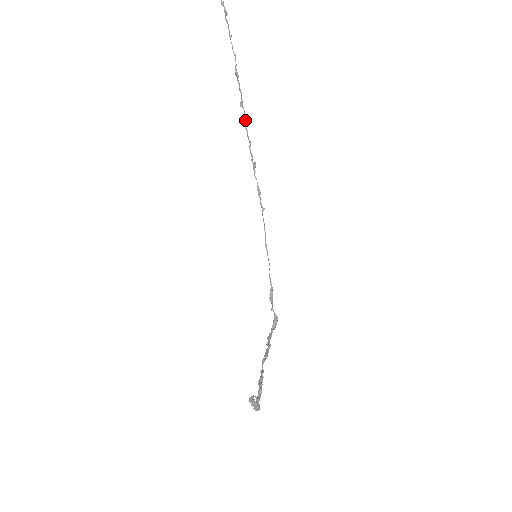
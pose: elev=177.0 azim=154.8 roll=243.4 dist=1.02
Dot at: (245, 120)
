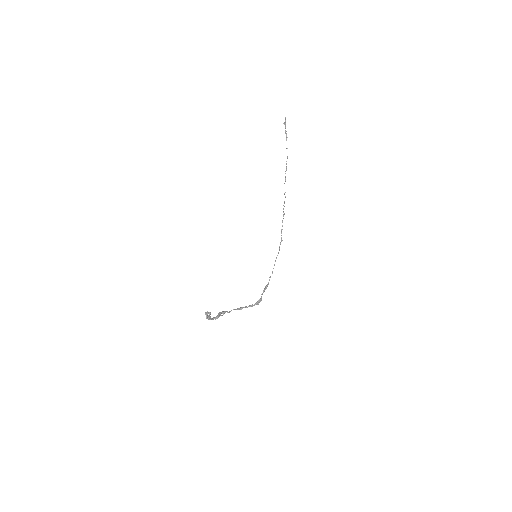
Dot at: occluded
